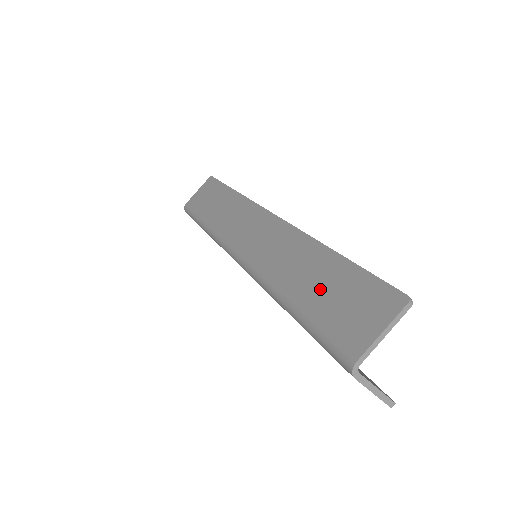
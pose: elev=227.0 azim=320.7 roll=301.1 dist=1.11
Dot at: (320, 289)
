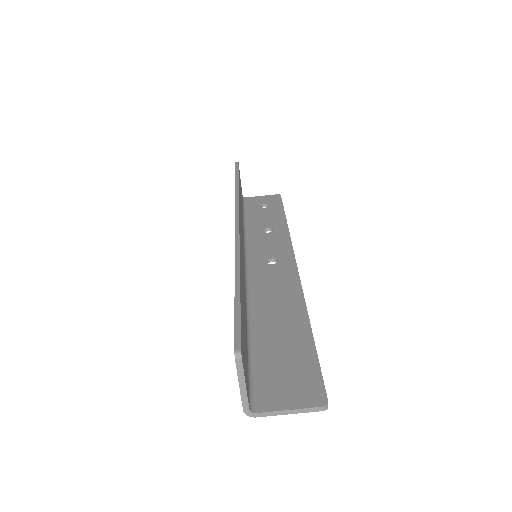
Dot at: occluded
